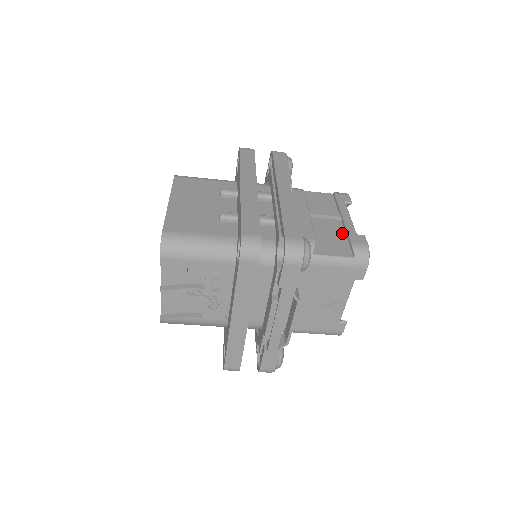
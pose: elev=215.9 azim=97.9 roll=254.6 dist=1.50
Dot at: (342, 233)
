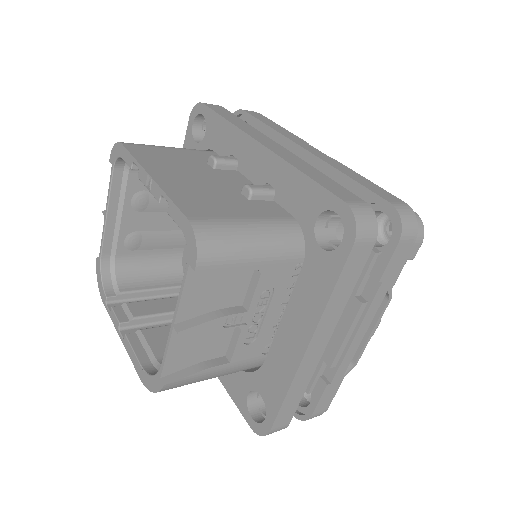
Dot at: occluded
